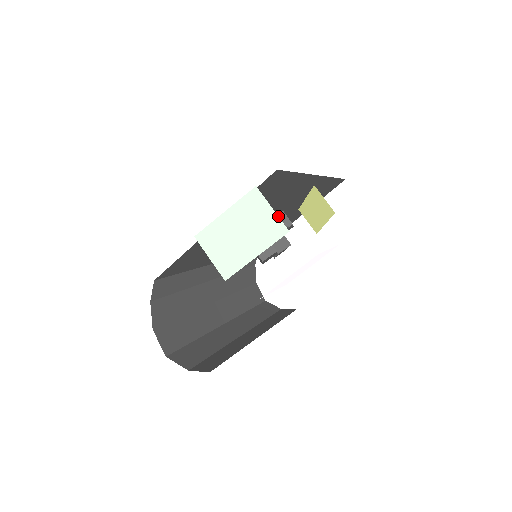
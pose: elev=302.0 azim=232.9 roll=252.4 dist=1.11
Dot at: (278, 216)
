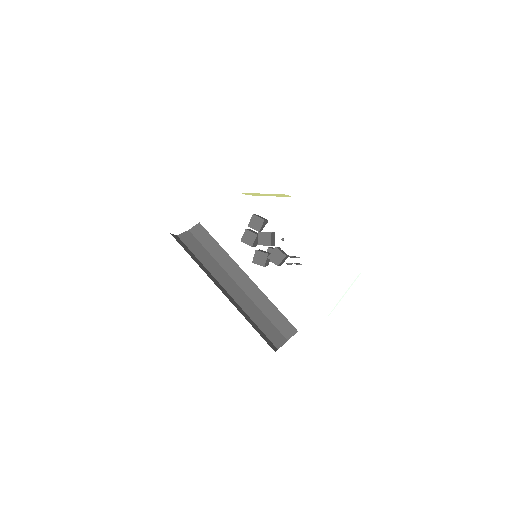
Dot at: occluded
